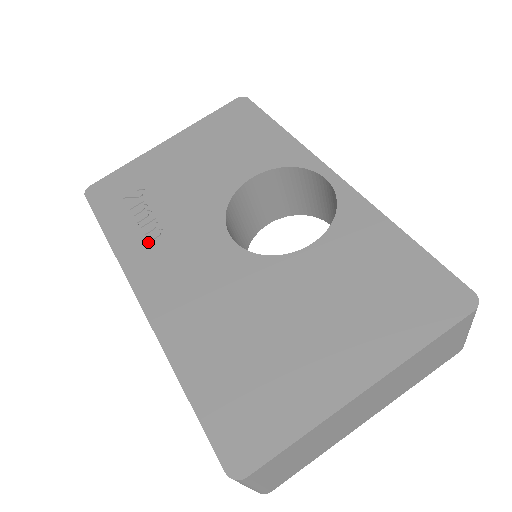
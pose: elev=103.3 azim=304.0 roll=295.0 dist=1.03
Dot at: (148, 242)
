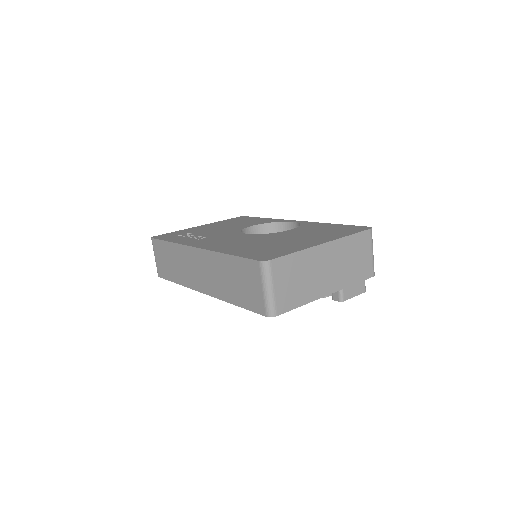
Dot at: (197, 239)
